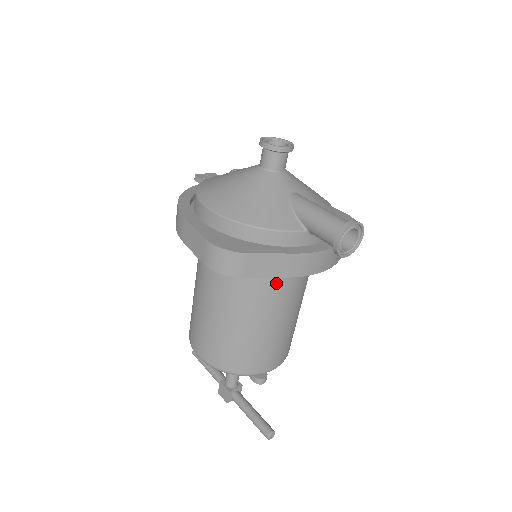
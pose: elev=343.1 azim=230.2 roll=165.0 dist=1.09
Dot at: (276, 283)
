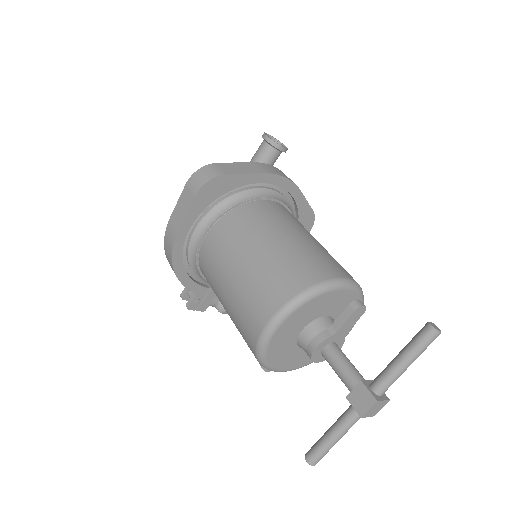
Dot at: (268, 207)
